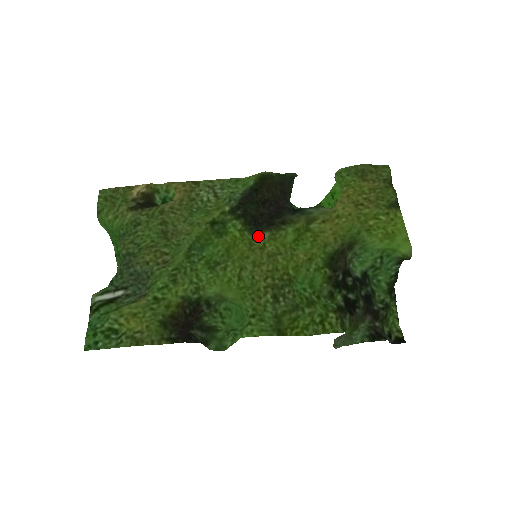
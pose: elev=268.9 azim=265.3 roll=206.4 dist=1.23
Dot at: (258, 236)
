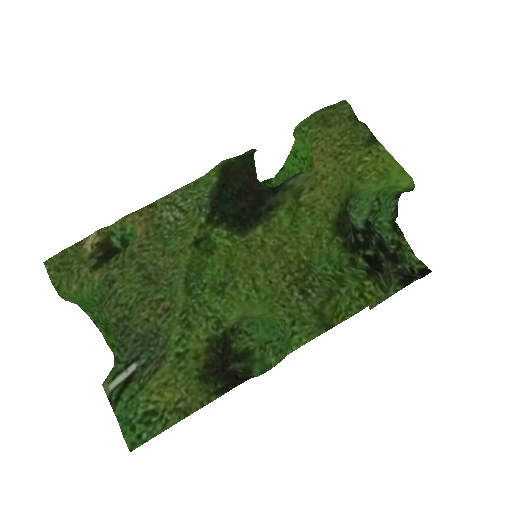
Dot at: (251, 235)
